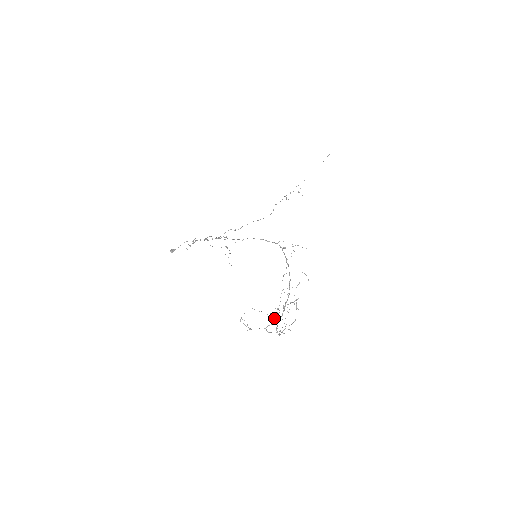
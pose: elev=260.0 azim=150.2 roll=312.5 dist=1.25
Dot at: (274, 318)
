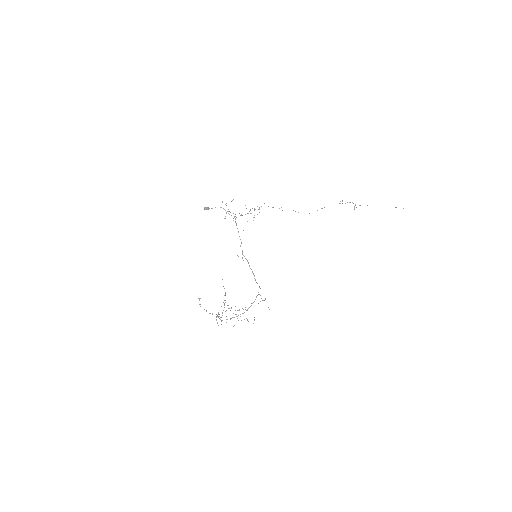
Dot at: occluded
